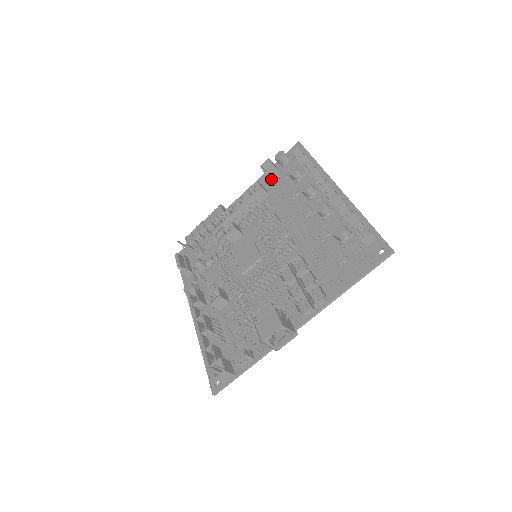
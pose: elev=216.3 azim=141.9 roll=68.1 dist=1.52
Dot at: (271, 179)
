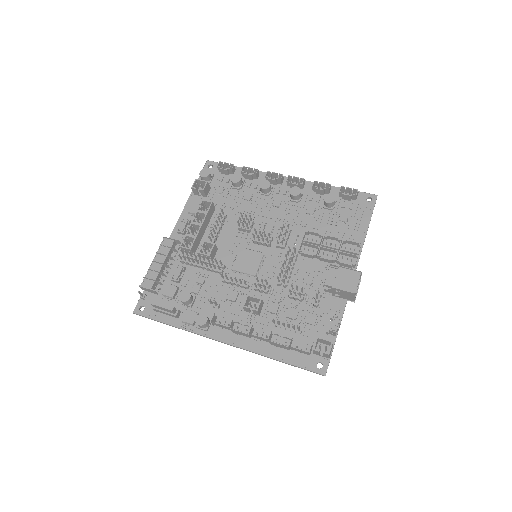
Dot at: (206, 196)
